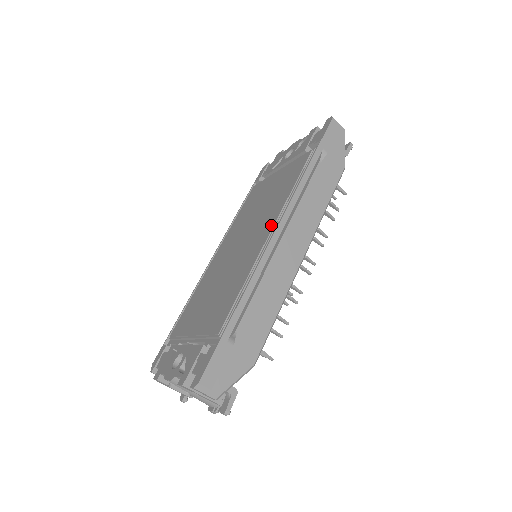
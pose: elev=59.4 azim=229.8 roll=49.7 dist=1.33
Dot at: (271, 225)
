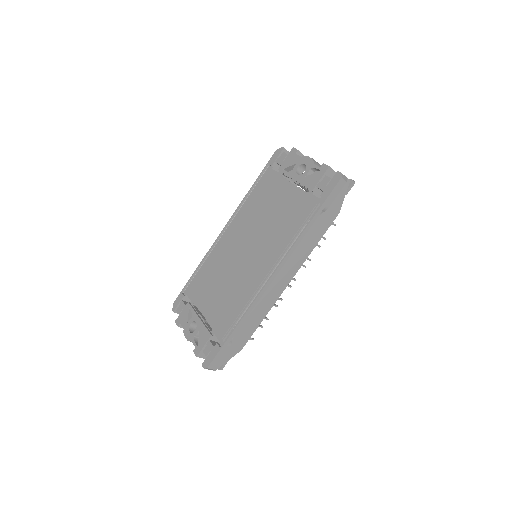
Dot at: (270, 265)
